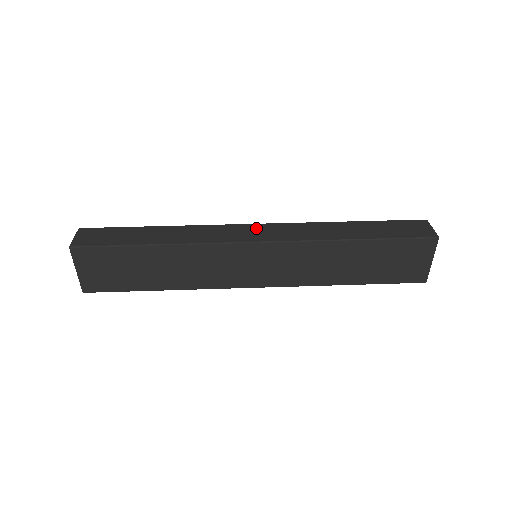
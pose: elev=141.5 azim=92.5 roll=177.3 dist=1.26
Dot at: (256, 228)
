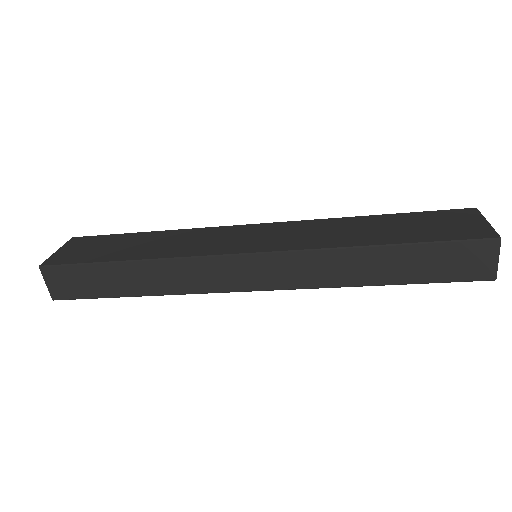
Dot at: occluded
